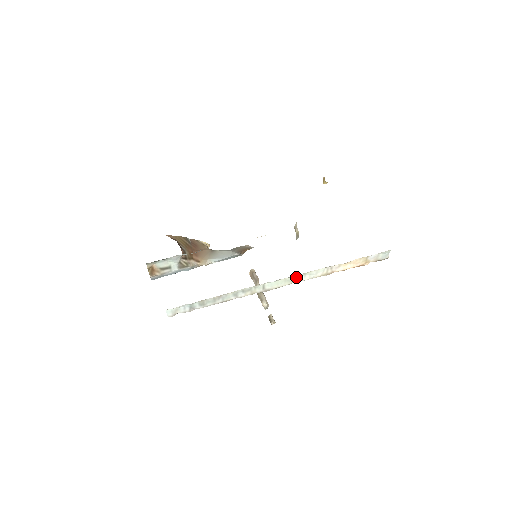
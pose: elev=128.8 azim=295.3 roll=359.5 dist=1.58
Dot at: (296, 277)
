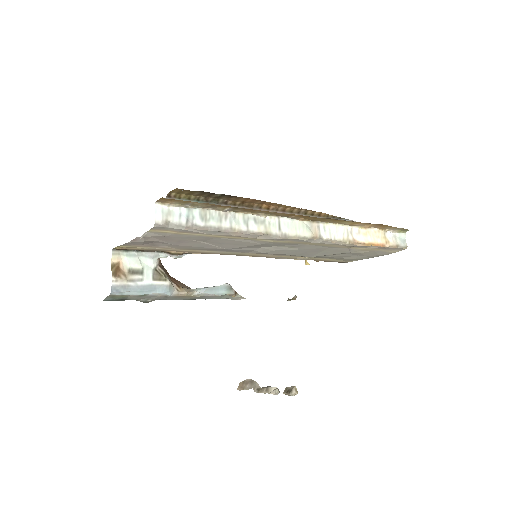
Dot at: (315, 228)
